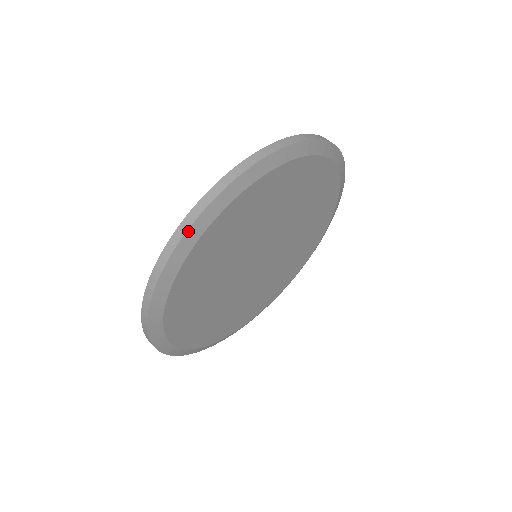
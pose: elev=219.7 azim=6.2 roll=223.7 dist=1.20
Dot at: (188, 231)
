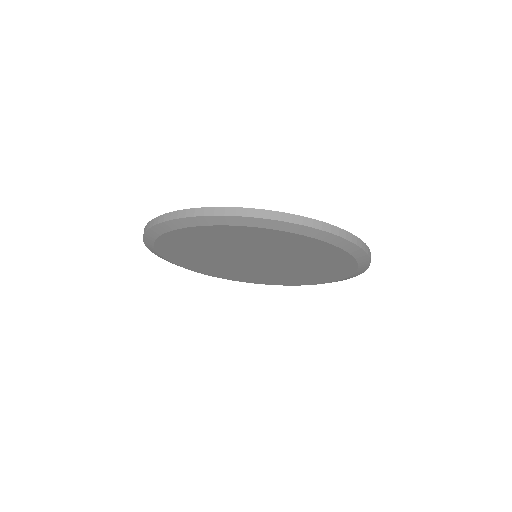
Dot at: (211, 216)
